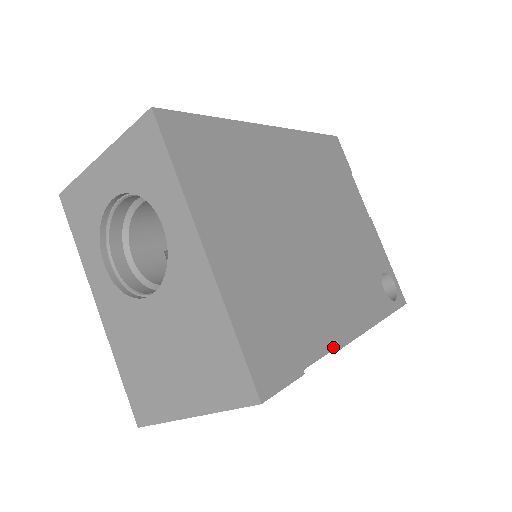
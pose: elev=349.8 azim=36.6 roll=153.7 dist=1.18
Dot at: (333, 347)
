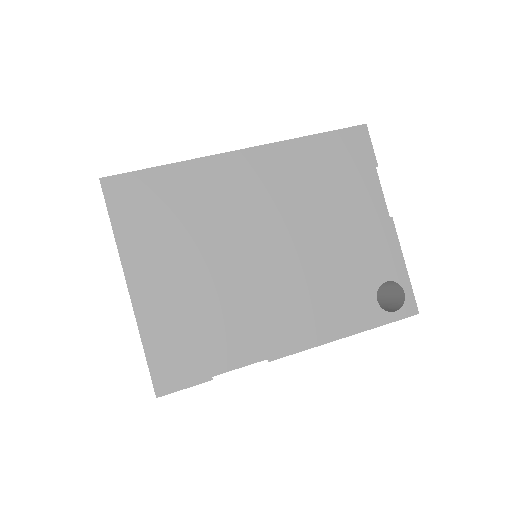
Dot at: (260, 359)
